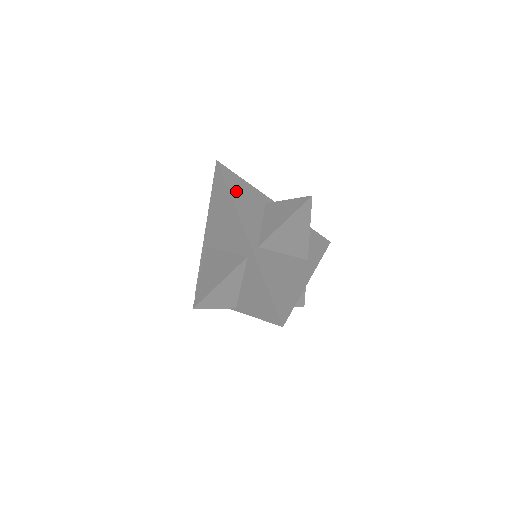
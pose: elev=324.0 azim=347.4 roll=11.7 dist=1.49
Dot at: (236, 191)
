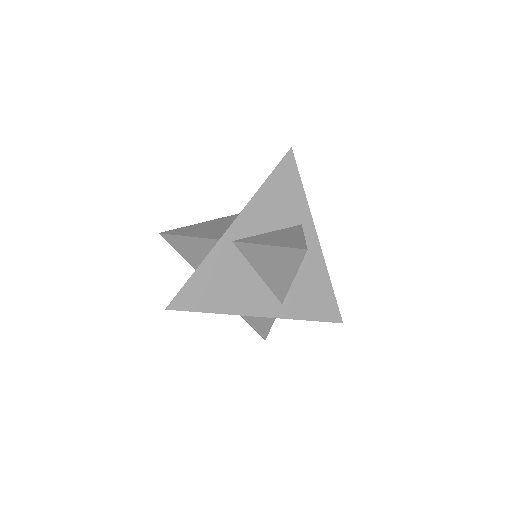
Dot at: (277, 186)
